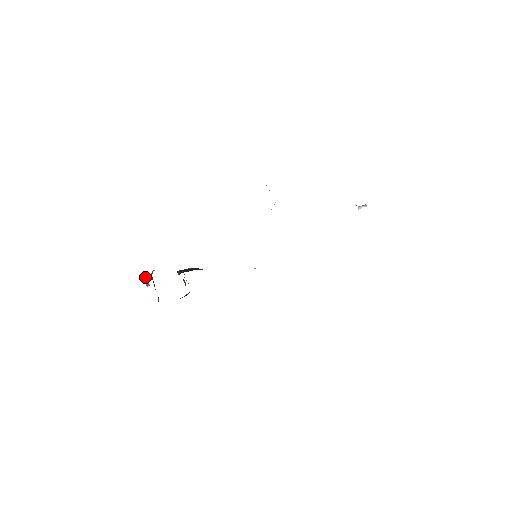
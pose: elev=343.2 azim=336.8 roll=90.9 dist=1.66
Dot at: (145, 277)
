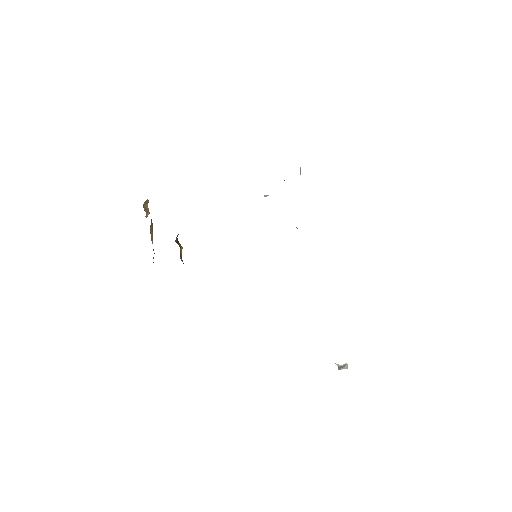
Dot at: (146, 202)
